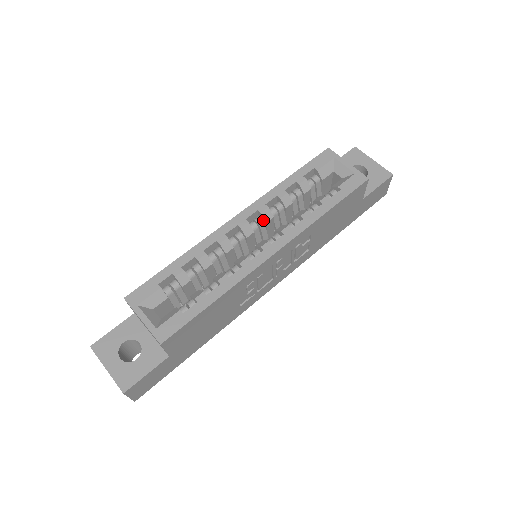
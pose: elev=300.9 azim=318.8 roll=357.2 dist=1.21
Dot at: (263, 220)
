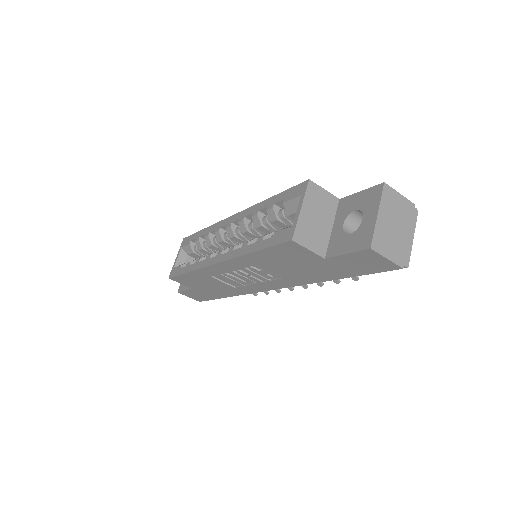
Dot at: (243, 229)
